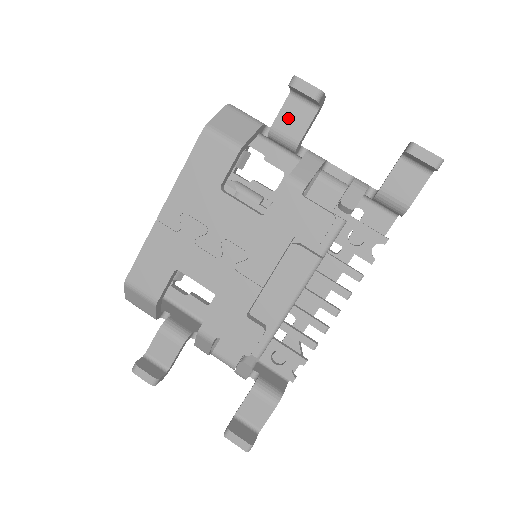
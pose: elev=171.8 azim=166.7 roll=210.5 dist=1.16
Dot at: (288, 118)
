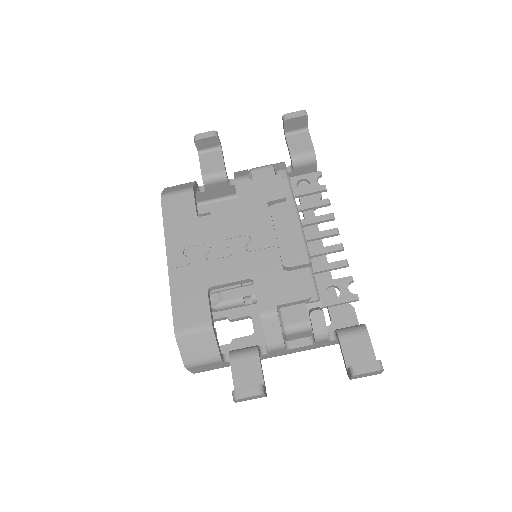
Dot at: (208, 164)
